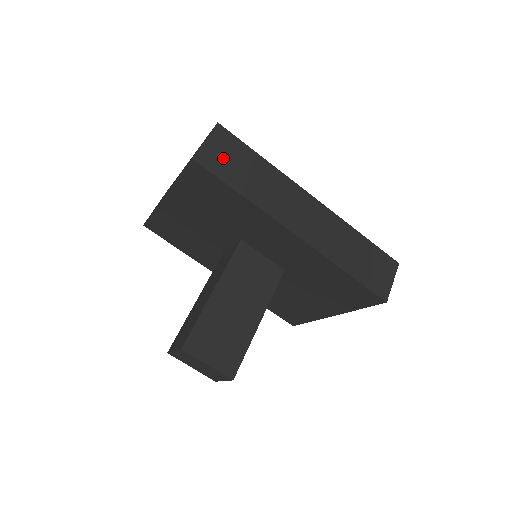
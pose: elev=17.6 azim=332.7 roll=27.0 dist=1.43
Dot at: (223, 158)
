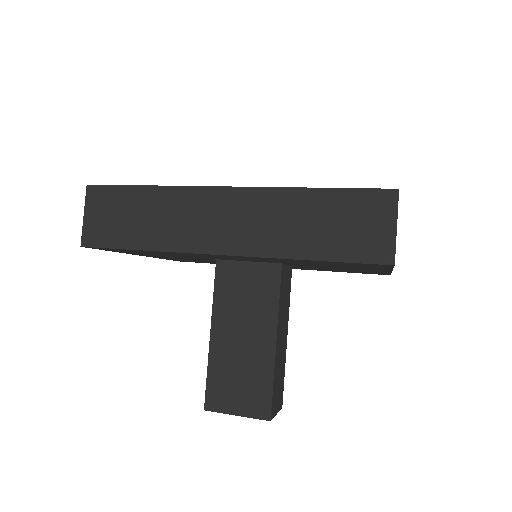
Dot at: (107, 222)
